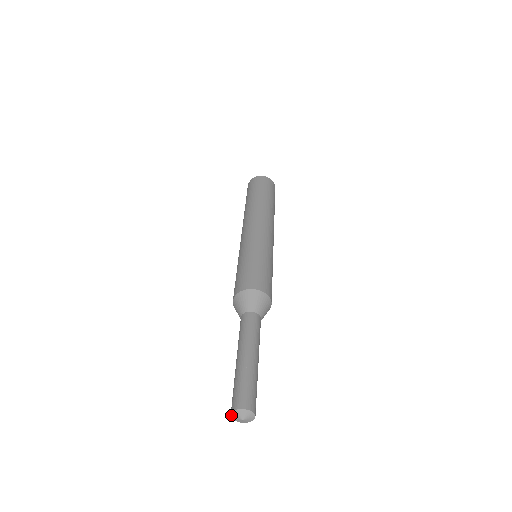
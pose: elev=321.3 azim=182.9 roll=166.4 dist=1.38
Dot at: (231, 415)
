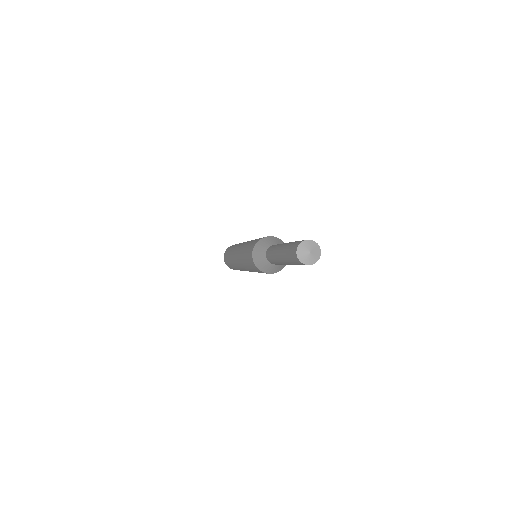
Dot at: (302, 242)
